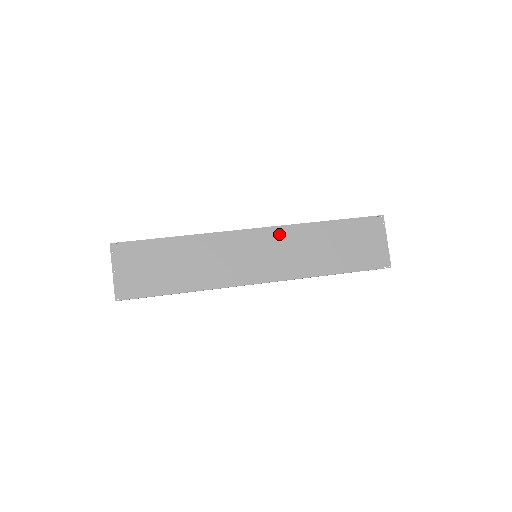
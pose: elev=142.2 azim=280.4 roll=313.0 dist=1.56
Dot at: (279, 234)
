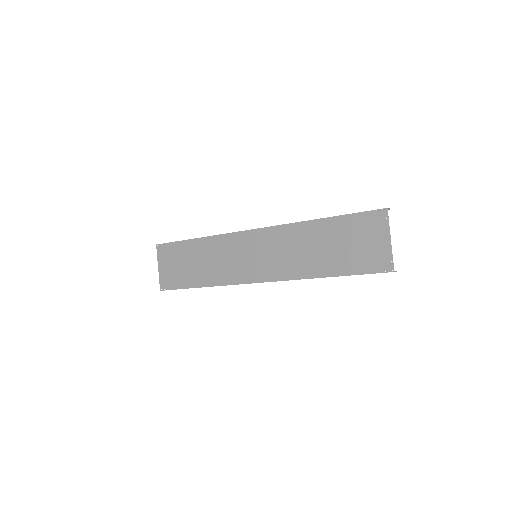
Dot at: (275, 234)
